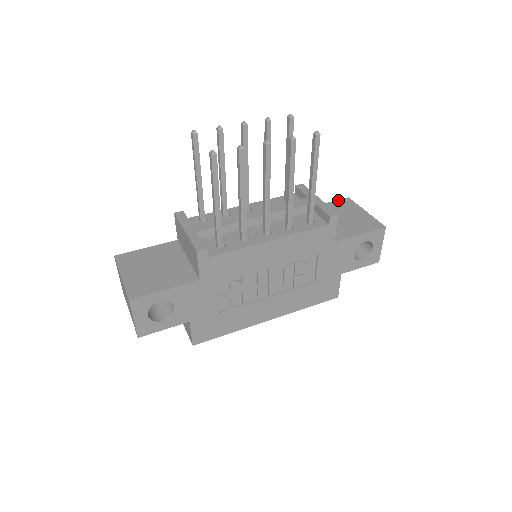
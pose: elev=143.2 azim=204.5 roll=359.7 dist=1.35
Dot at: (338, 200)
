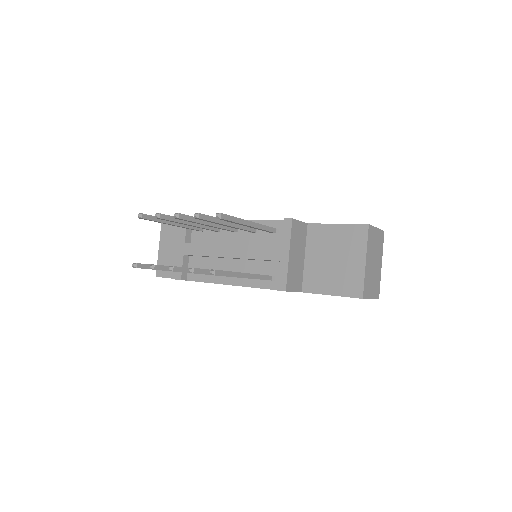
Dot at: (353, 224)
